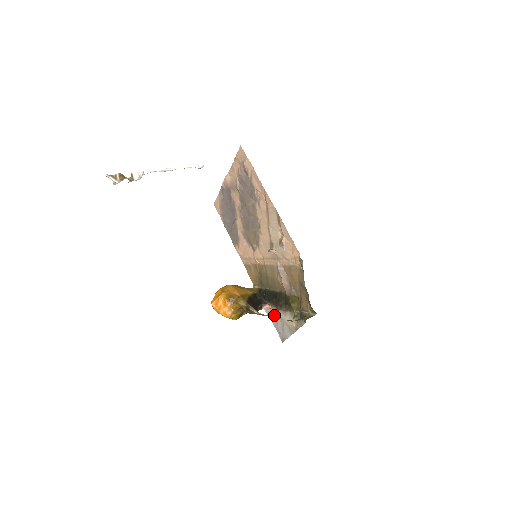
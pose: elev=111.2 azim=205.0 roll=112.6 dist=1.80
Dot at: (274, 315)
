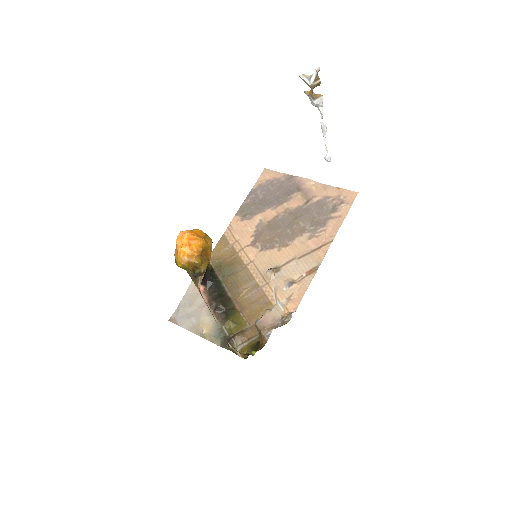
Dot at: (196, 299)
